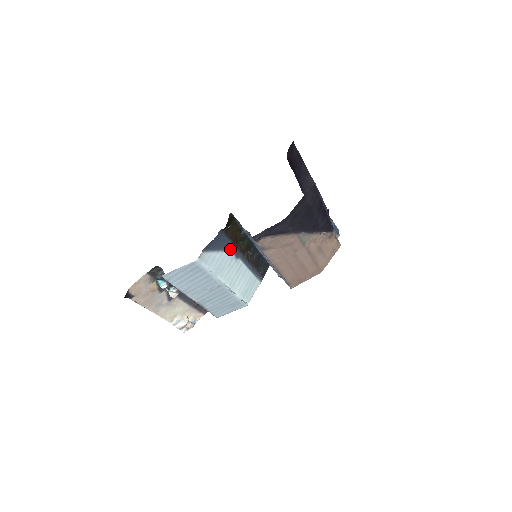
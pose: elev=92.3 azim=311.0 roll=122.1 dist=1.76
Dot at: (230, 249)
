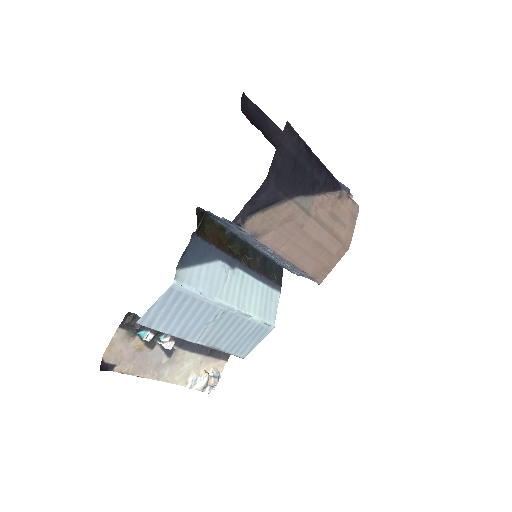
Dot at: (218, 258)
